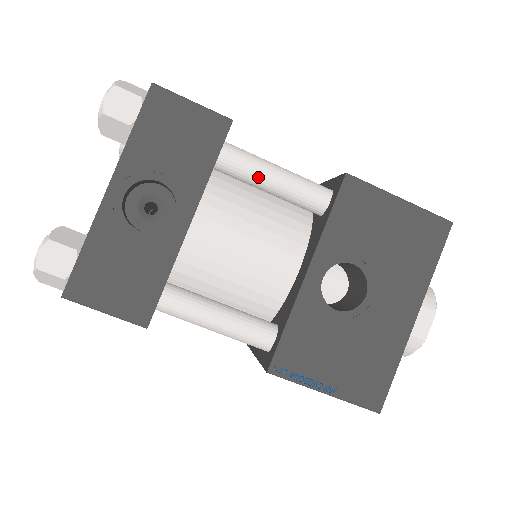
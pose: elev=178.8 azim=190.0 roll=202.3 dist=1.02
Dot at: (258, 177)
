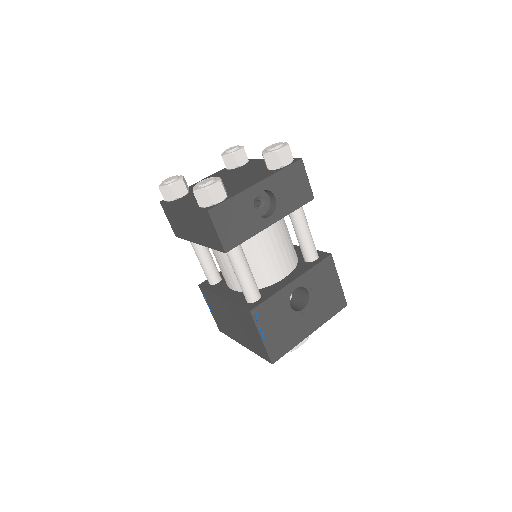
Dot at: (302, 227)
